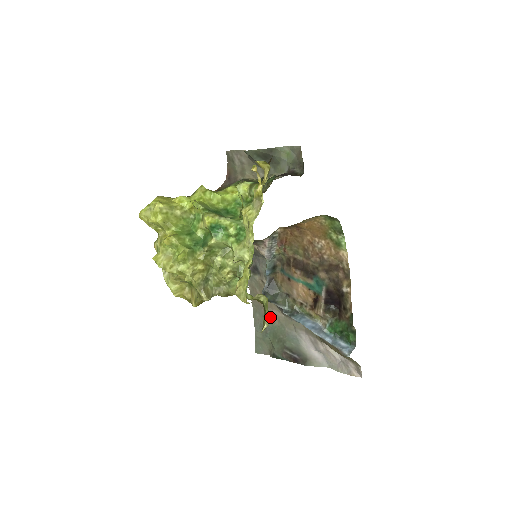
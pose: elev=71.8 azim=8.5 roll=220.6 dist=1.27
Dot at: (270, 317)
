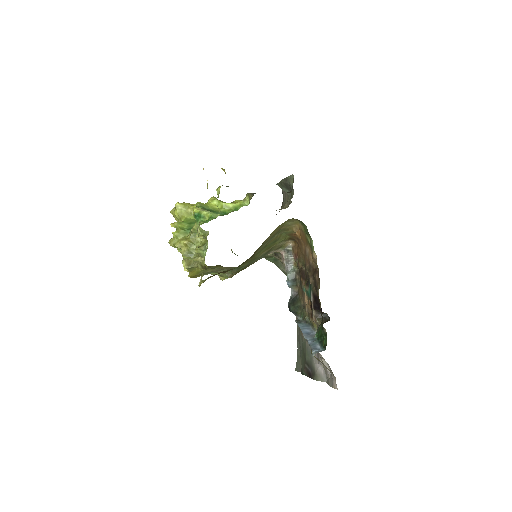
Dot at: (301, 333)
